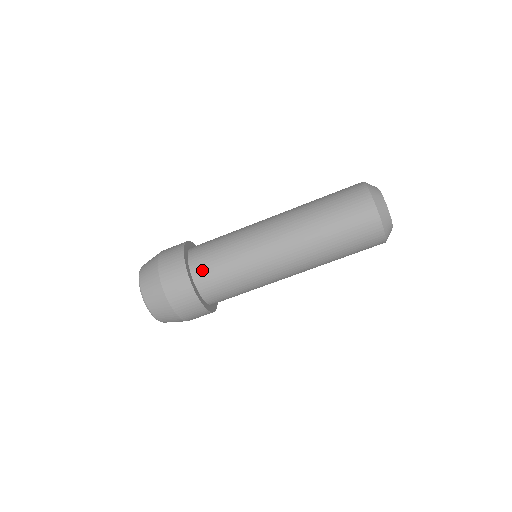
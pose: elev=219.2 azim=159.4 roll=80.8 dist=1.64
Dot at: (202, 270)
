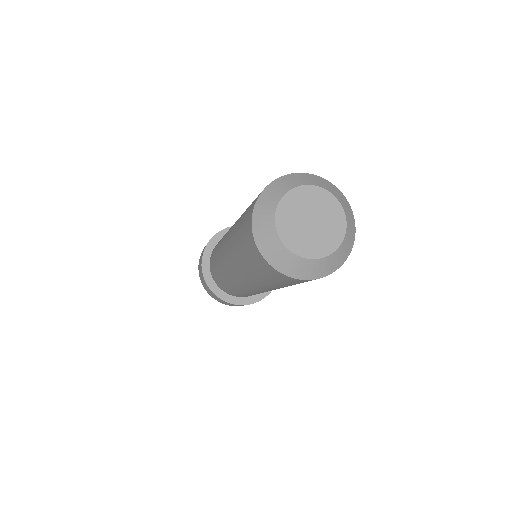
Dot at: (216, 280)
